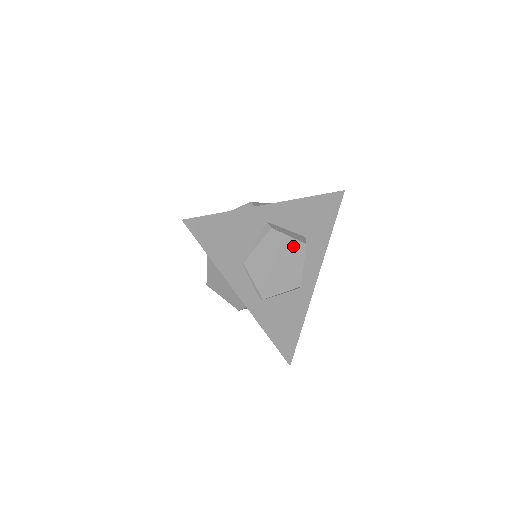
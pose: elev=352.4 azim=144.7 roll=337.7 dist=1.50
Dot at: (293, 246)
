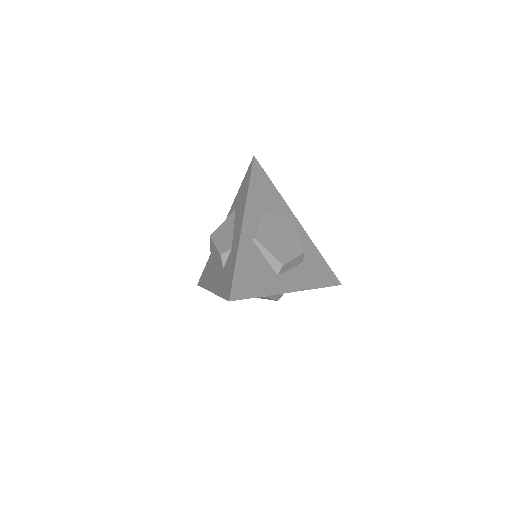
Dot at: (296, 243)
